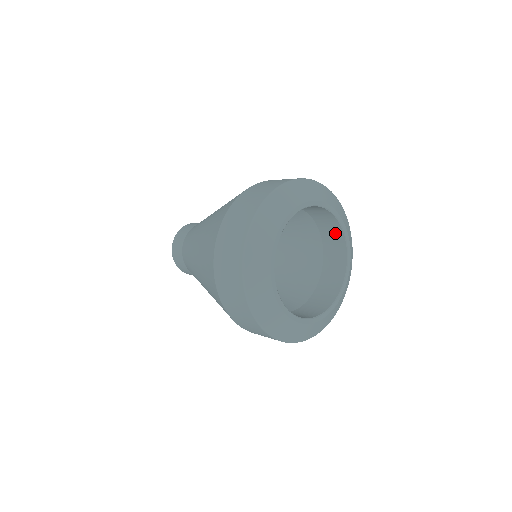
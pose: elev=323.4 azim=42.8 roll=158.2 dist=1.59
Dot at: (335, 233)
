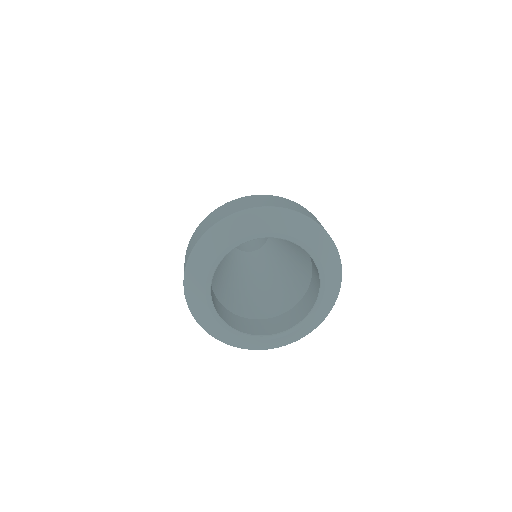
Dot at: (314, 263)
